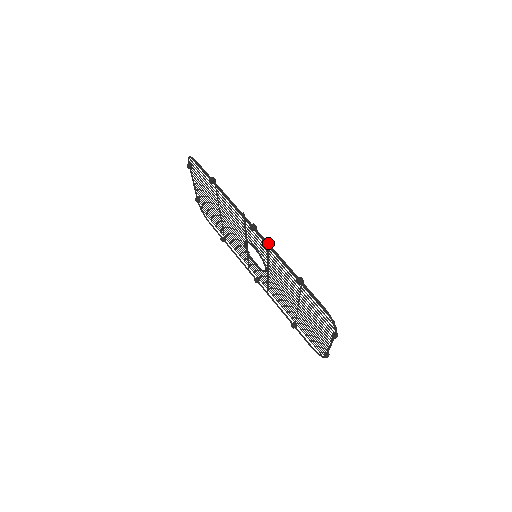
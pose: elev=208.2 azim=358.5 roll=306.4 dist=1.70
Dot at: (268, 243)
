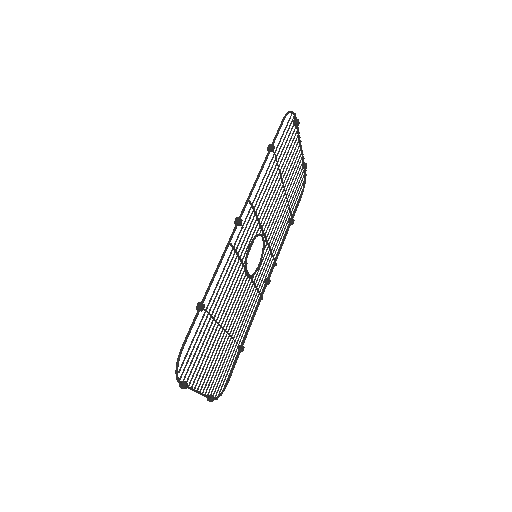
Dot at: (227, 247)
